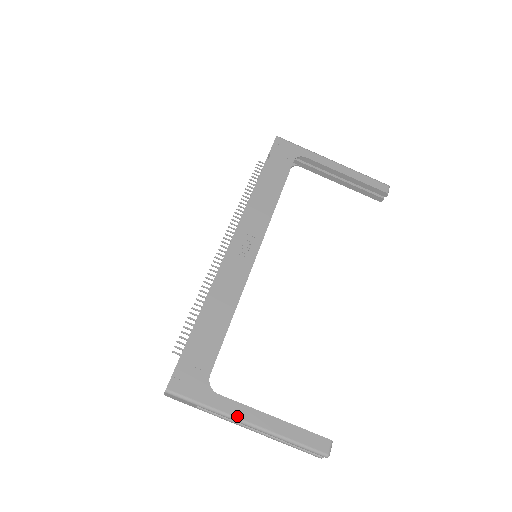
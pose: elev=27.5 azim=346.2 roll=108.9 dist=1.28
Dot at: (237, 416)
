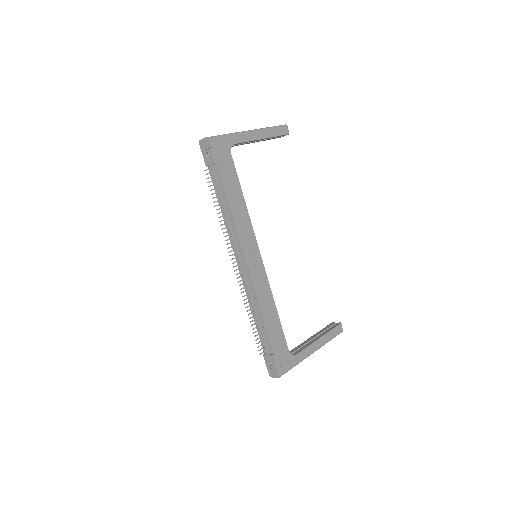
Dot at: (309, 354)
